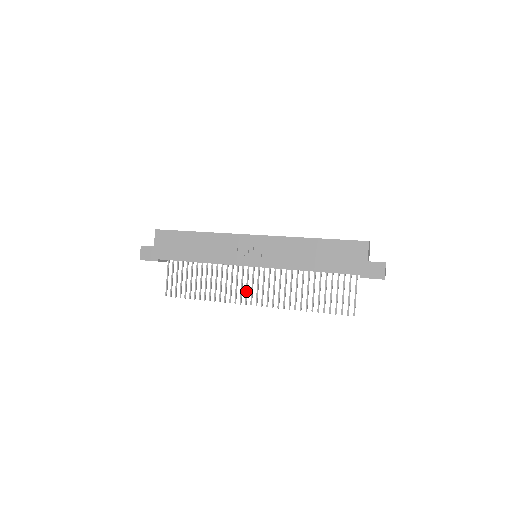
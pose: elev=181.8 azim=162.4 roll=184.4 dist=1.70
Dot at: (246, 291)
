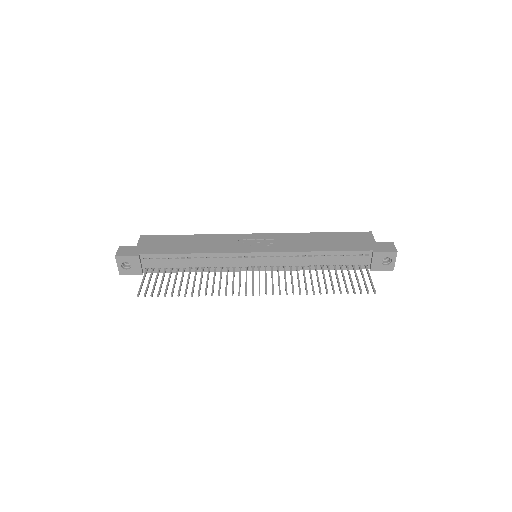
Dot at: (246, 284)
